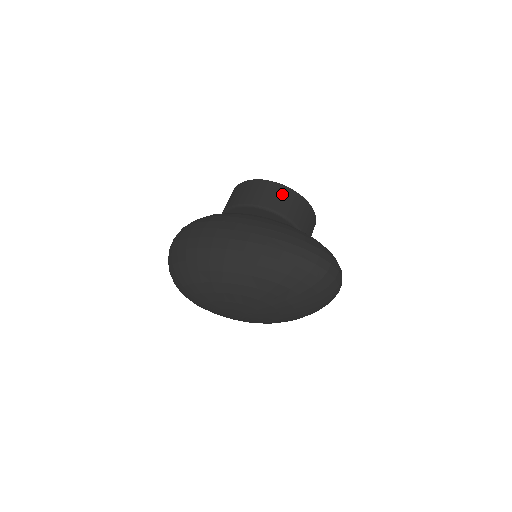
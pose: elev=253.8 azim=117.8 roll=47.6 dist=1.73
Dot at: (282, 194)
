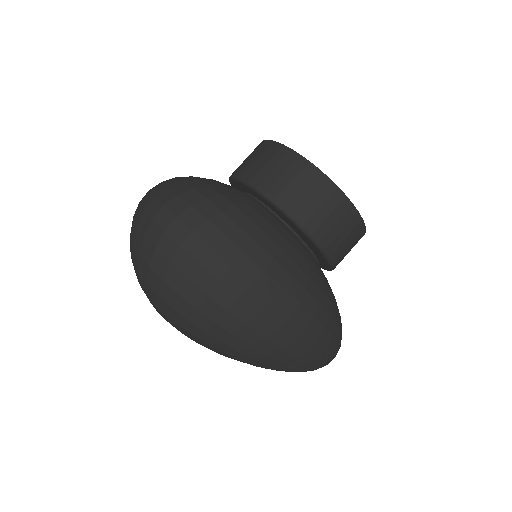
Dot at: (355, 239)
